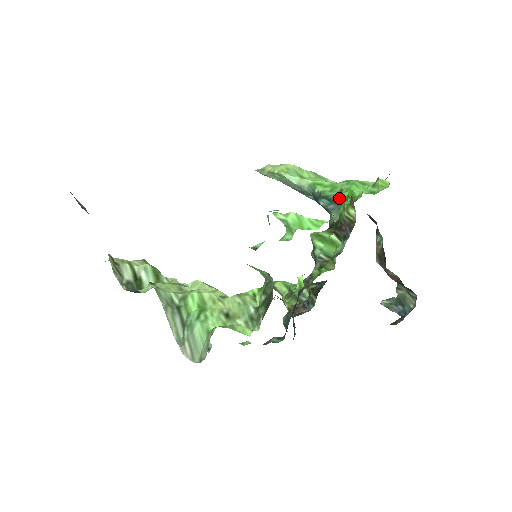
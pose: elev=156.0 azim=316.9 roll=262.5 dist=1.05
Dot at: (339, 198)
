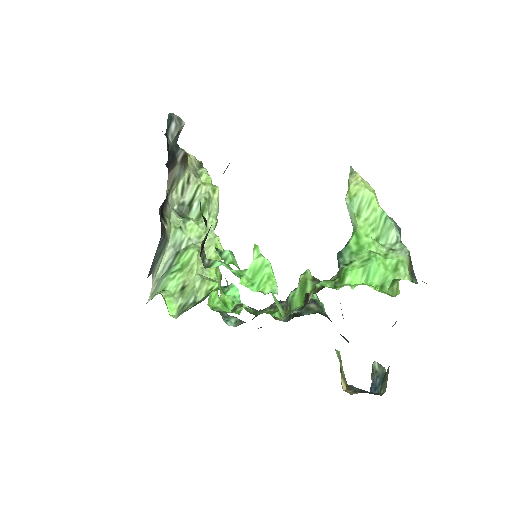
Dot at: (340, 269)
